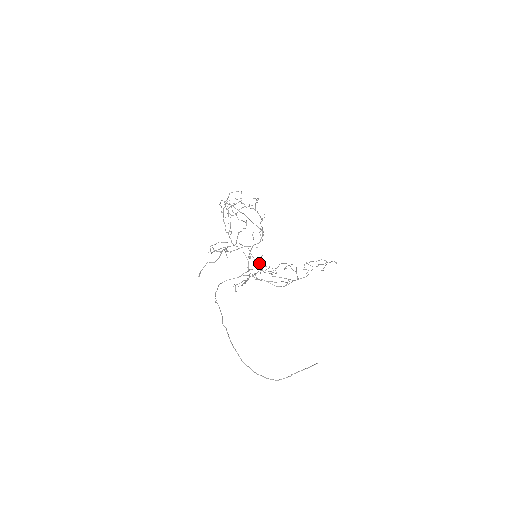
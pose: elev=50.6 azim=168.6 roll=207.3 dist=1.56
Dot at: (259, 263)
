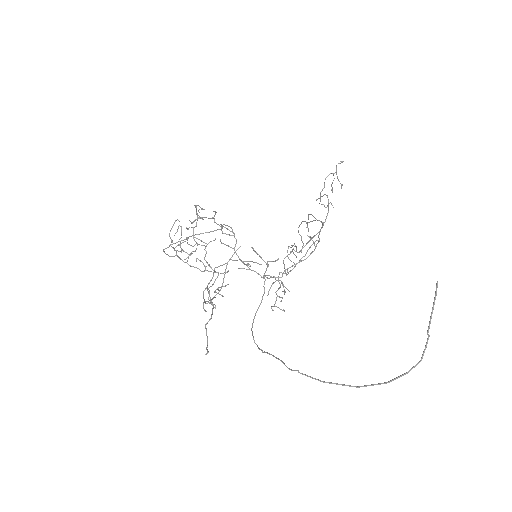
Dot at: occluded
